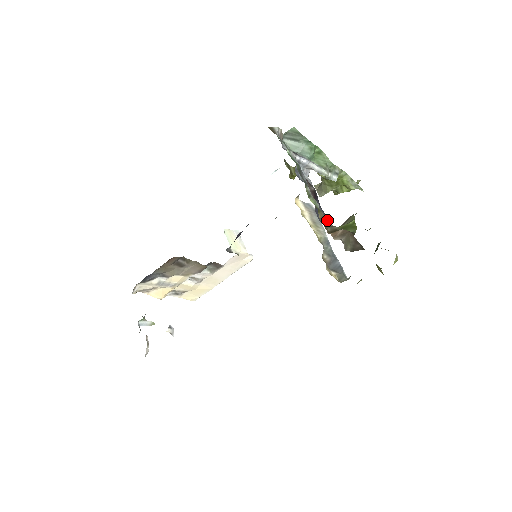
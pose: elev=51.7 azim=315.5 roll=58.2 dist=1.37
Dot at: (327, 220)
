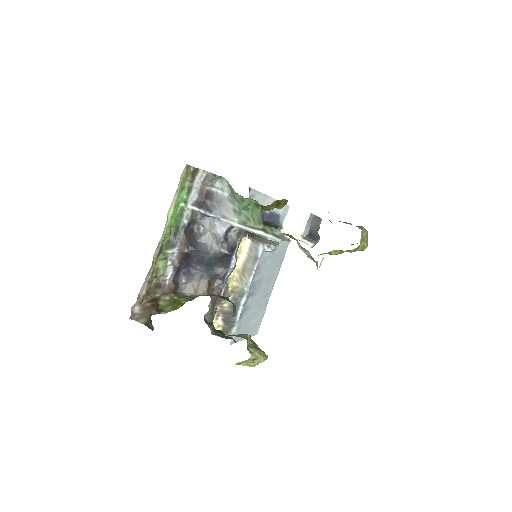
Dot at: (204, 281)
